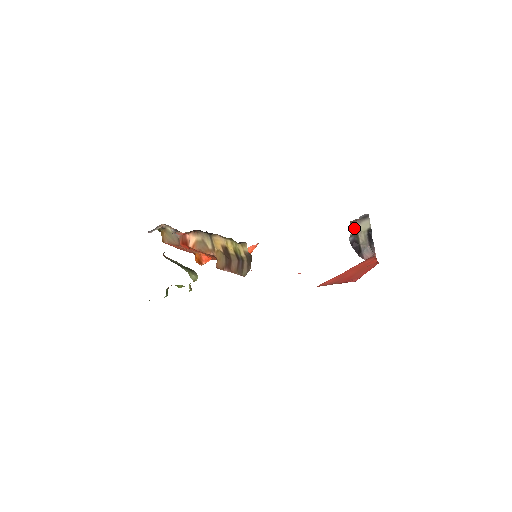
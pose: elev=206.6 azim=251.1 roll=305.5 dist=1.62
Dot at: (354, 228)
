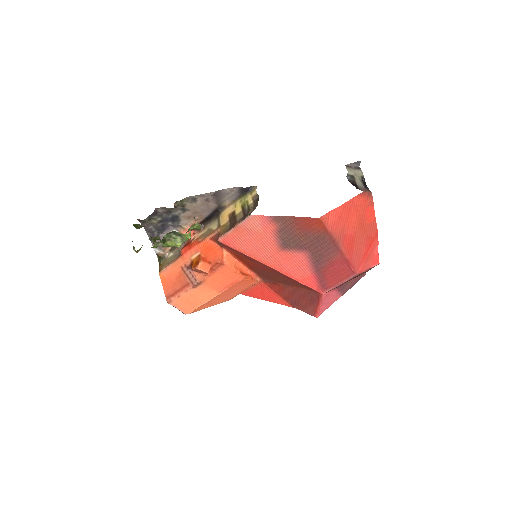
Dot at: (350, 170)
